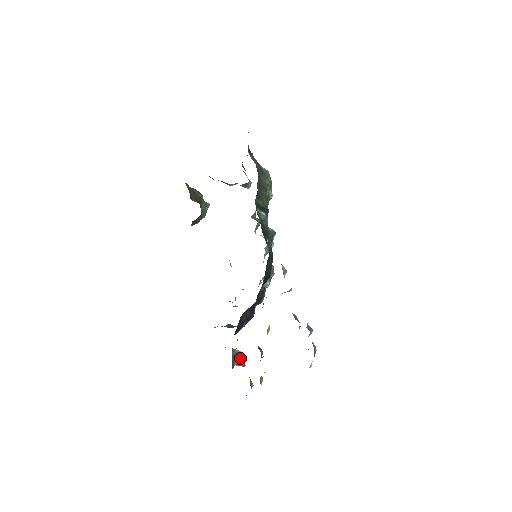
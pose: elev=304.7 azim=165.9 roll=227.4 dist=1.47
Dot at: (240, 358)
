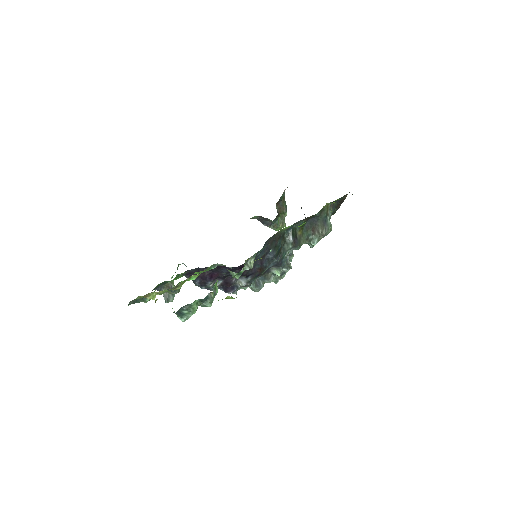
Dot at: (170, 294)
